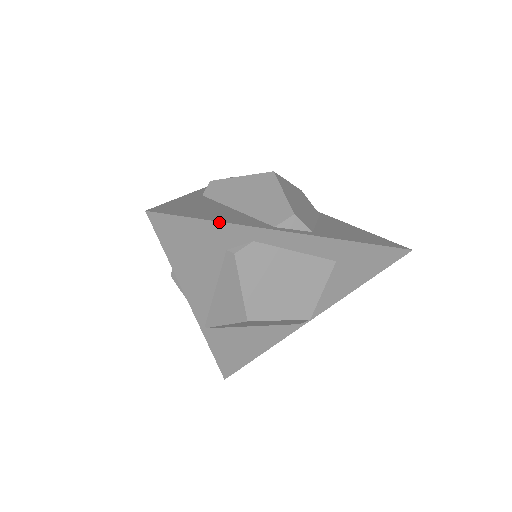
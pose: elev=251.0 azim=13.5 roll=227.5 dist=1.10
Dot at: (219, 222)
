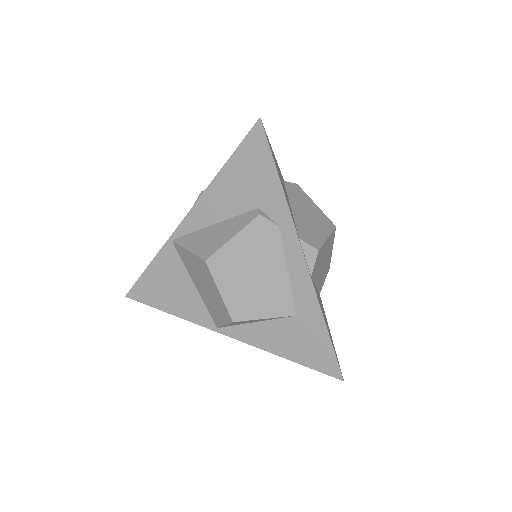
Dot at: (281, 184)
